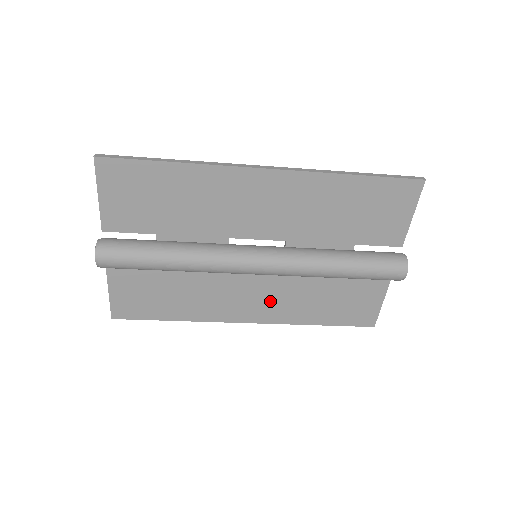
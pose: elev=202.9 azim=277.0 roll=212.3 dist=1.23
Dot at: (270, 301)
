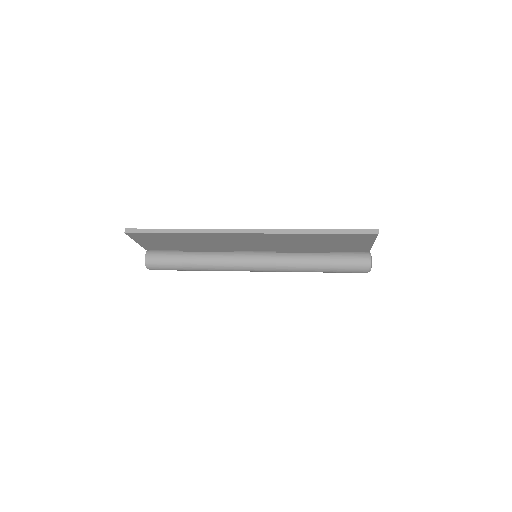
Dot at: occluded
